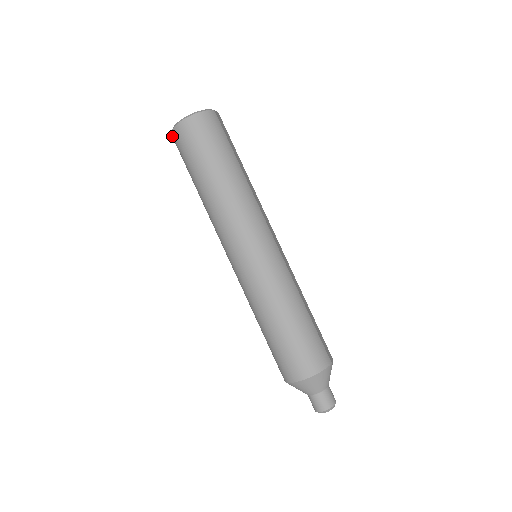
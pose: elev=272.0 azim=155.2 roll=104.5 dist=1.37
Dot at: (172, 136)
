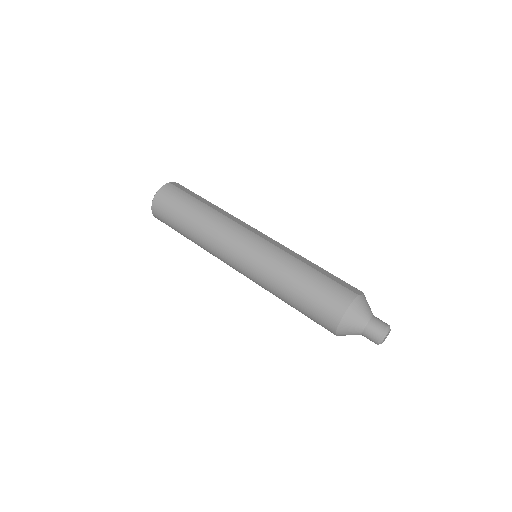
Dot at: occluded
